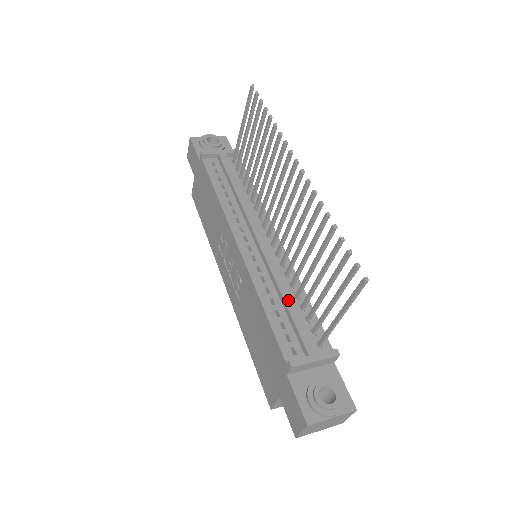
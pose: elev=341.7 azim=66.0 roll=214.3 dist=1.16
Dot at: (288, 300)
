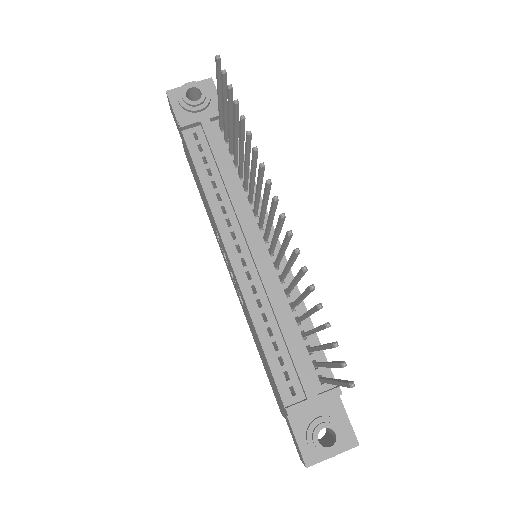
Dot at: (286, 332)
